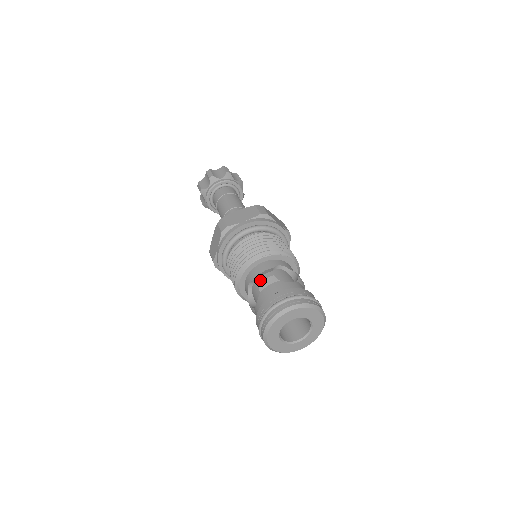
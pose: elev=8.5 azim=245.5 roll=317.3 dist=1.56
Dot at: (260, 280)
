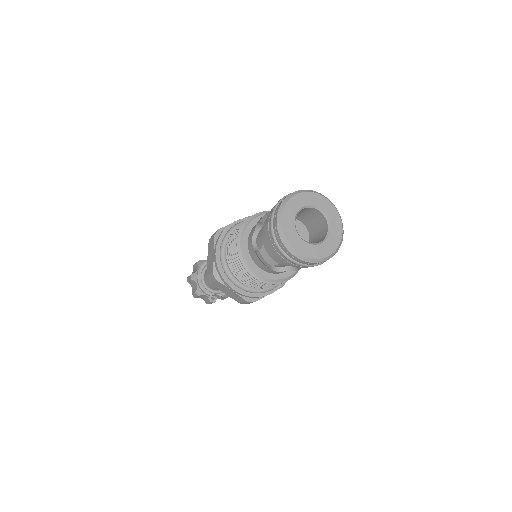
Dot at: (260, 218)
